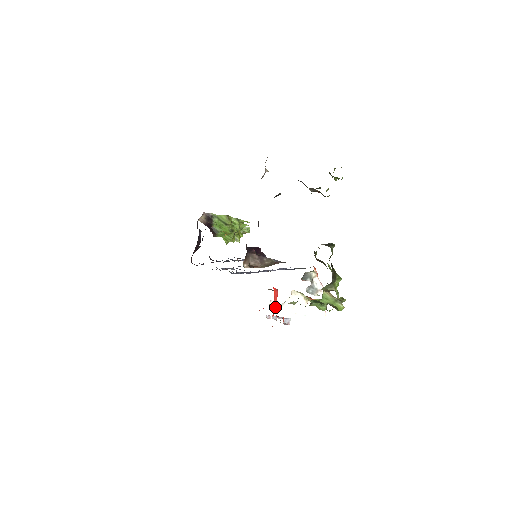
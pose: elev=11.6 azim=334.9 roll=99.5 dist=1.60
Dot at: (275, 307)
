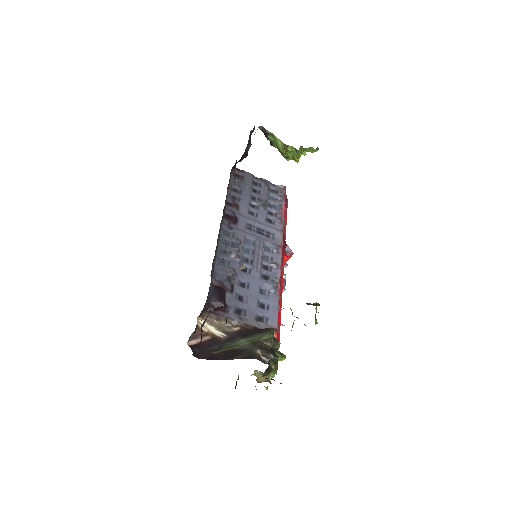
Dot at: occluded
